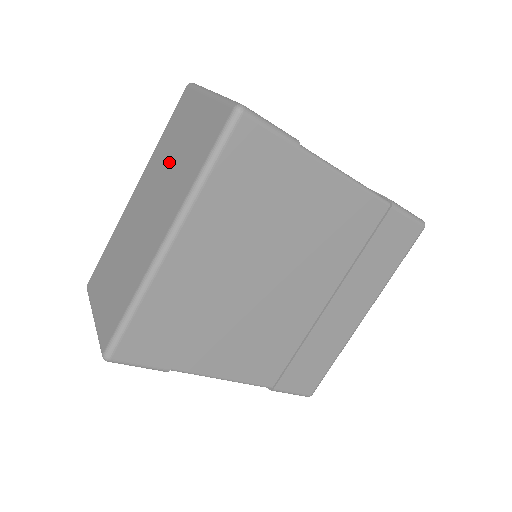
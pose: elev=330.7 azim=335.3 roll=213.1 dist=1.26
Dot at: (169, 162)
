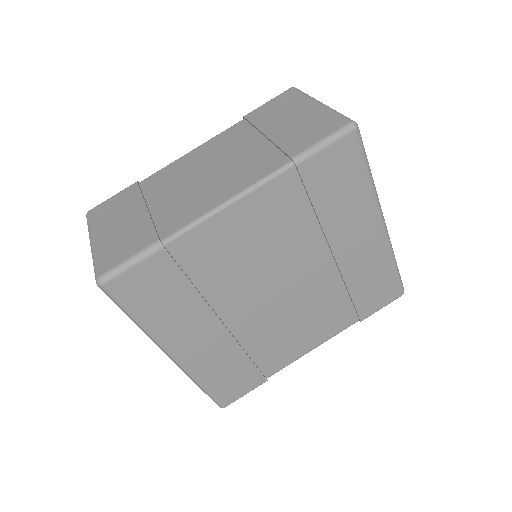
Dot at: occluded
